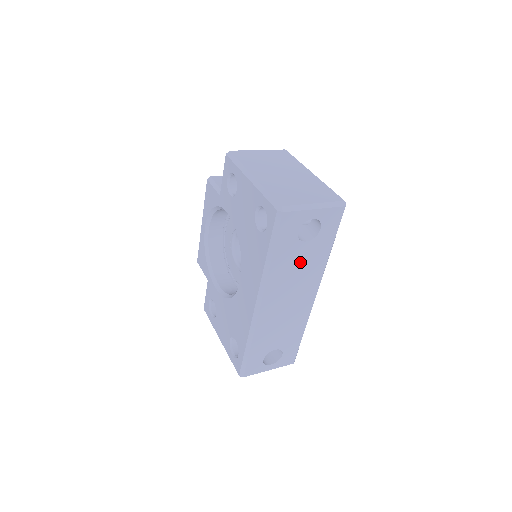
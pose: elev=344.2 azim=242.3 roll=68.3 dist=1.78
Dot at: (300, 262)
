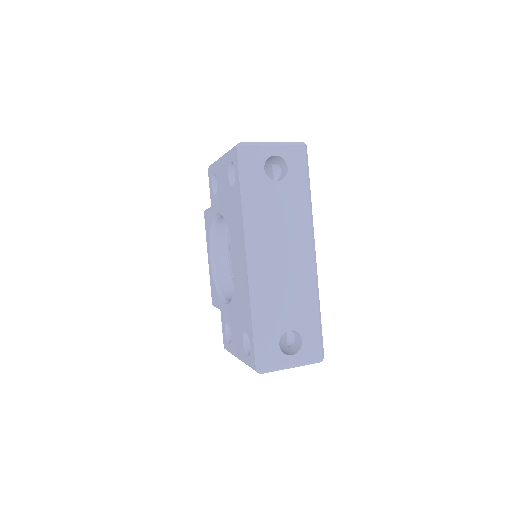
Dot at: (279, 206)
